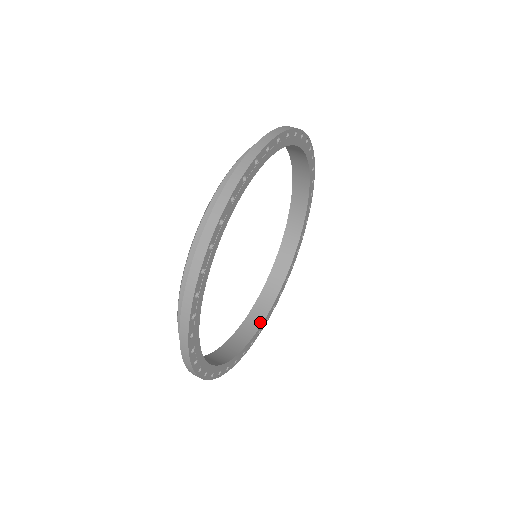
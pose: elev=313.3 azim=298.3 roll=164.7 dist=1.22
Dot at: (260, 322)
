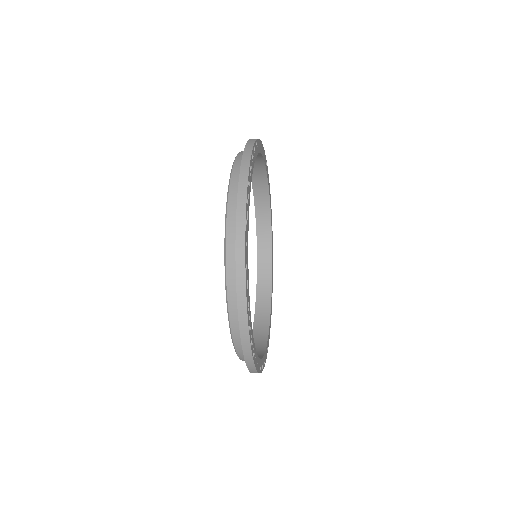
Dot at: occluded
